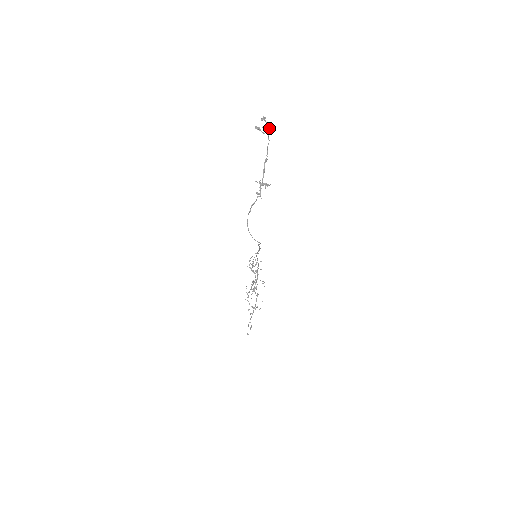
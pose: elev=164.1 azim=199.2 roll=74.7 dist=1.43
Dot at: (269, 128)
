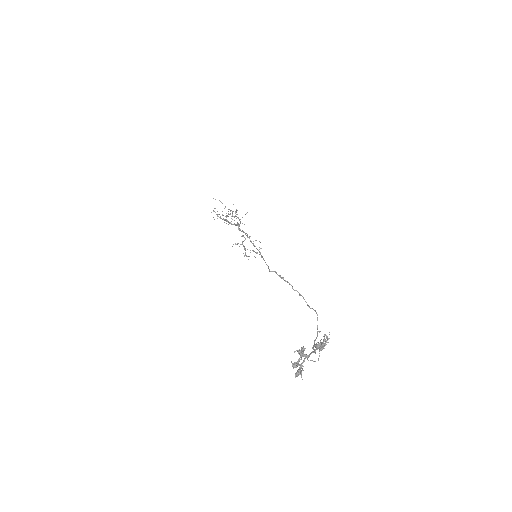
Dot at: occluded
